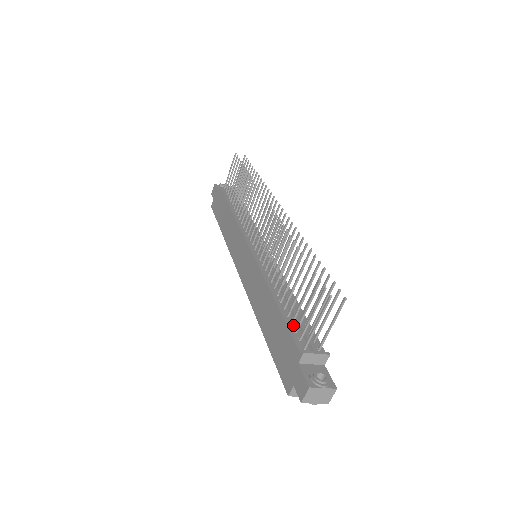
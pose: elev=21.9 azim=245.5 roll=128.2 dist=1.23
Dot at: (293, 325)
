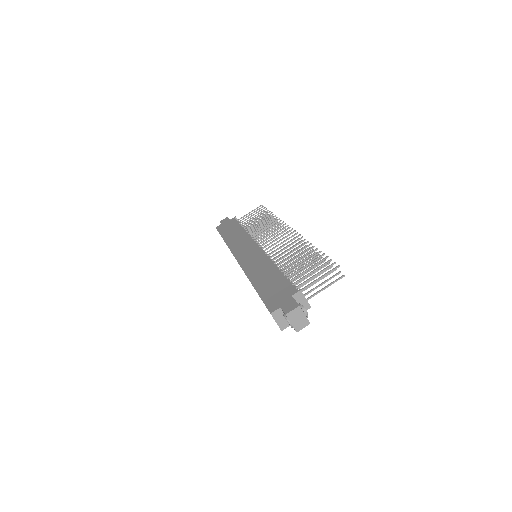
Dot at: occluded
